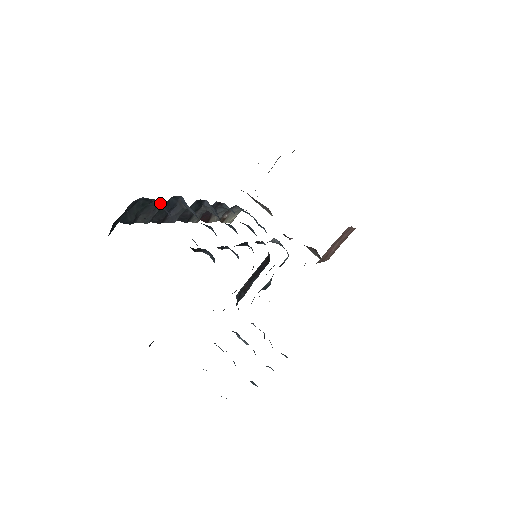
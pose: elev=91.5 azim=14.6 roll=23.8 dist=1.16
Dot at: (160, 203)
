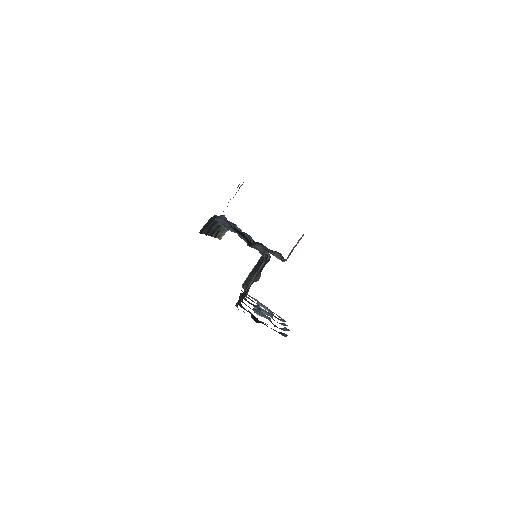
Dot at: (222, 218)
